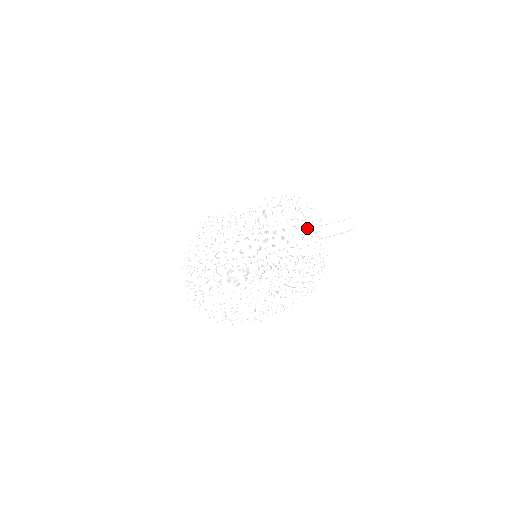
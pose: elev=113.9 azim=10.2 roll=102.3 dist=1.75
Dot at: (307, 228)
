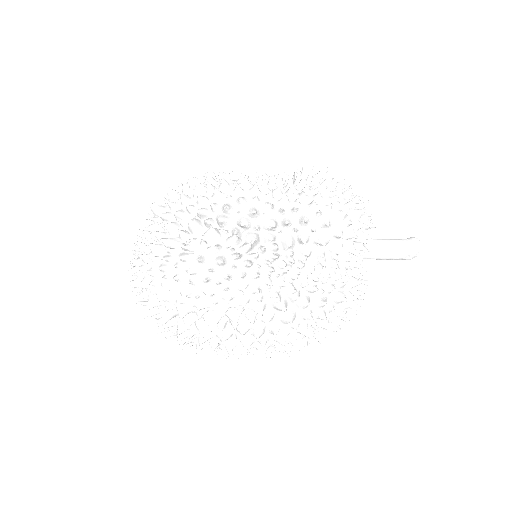
Dot at: (353, 210)
